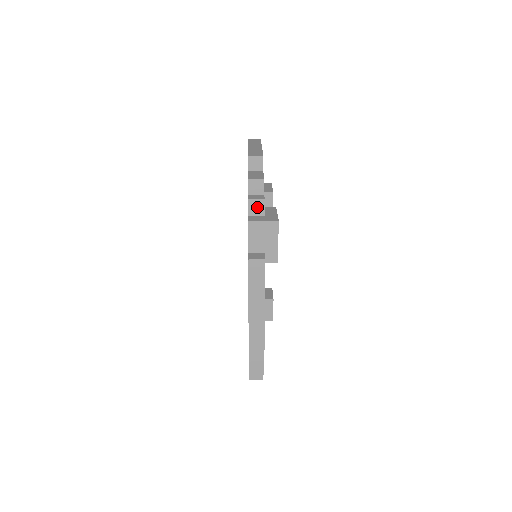
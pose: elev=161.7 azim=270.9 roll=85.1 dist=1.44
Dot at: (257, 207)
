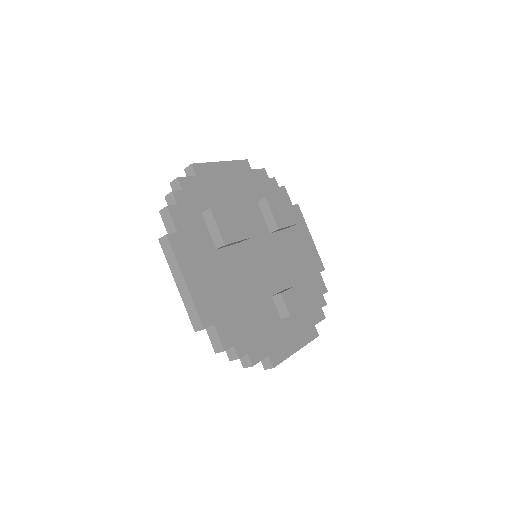
Dot at: (171, 200)
